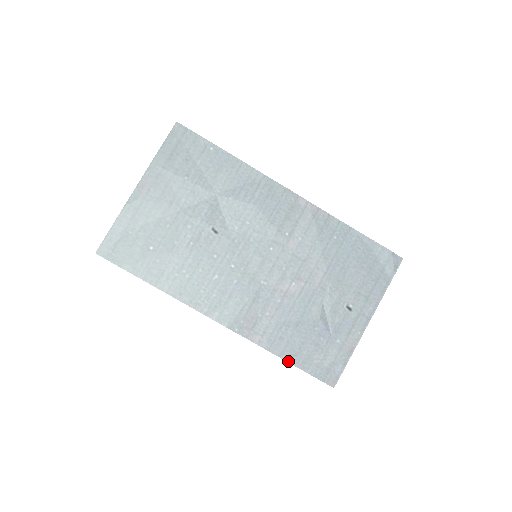
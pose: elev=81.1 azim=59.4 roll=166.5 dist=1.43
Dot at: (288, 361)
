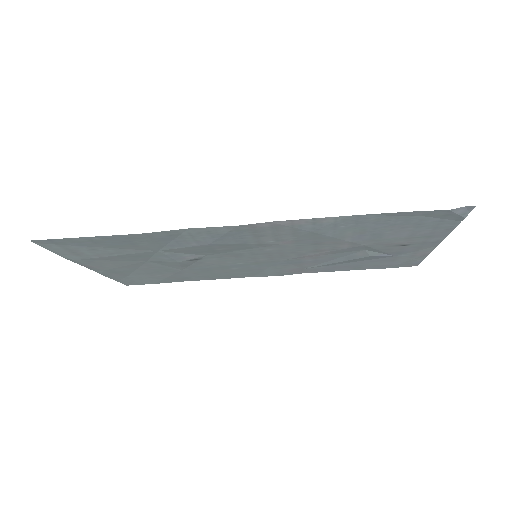
Dot at: occluded
